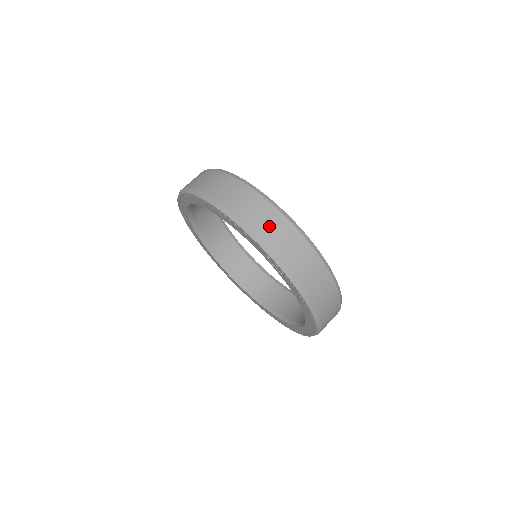
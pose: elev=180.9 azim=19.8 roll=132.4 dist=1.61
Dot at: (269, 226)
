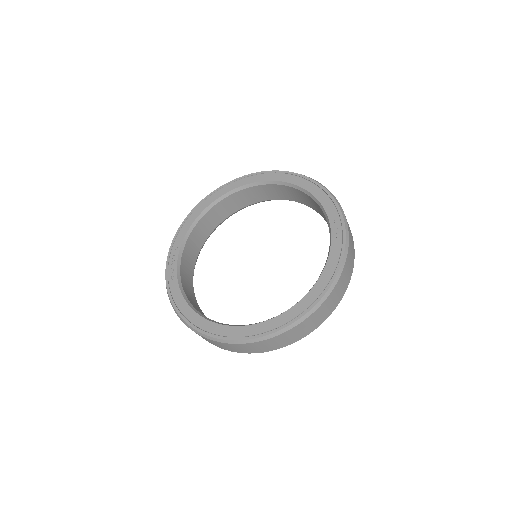
Dot at: occluded
